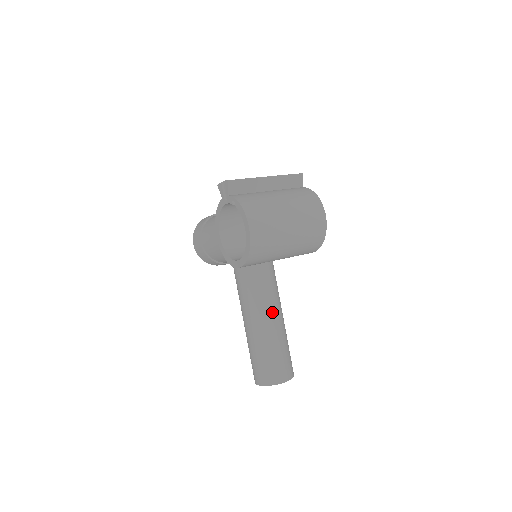
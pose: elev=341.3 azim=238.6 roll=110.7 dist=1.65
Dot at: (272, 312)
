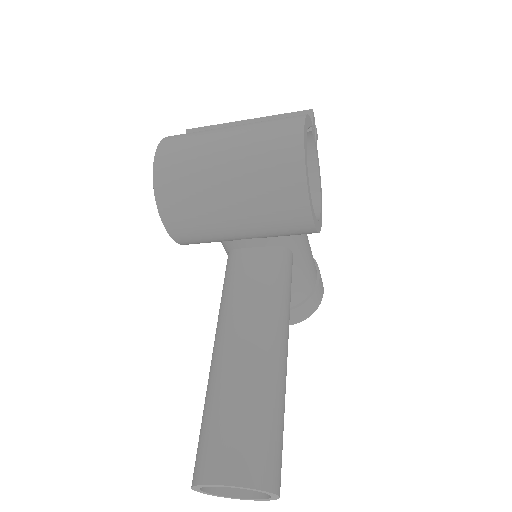
Dot at: (240, 333)
